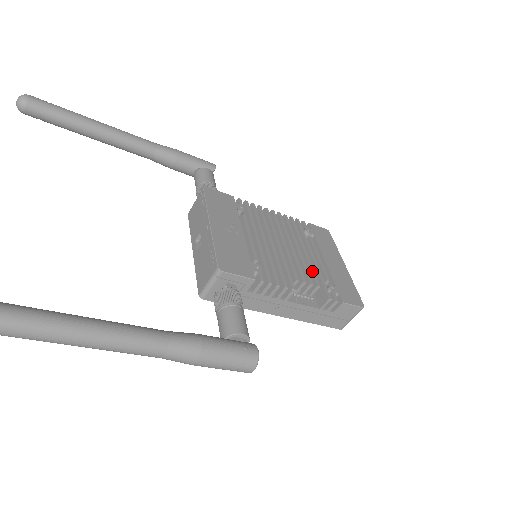
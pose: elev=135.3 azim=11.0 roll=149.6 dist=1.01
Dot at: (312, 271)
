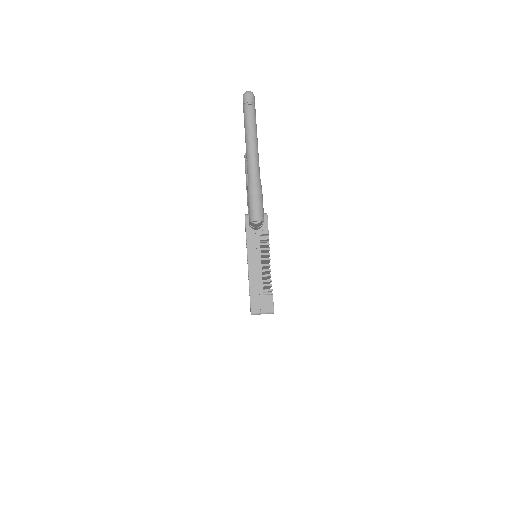
Dot at: occluded
